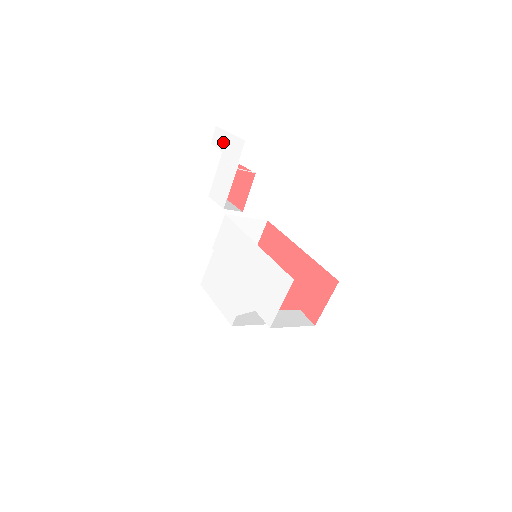
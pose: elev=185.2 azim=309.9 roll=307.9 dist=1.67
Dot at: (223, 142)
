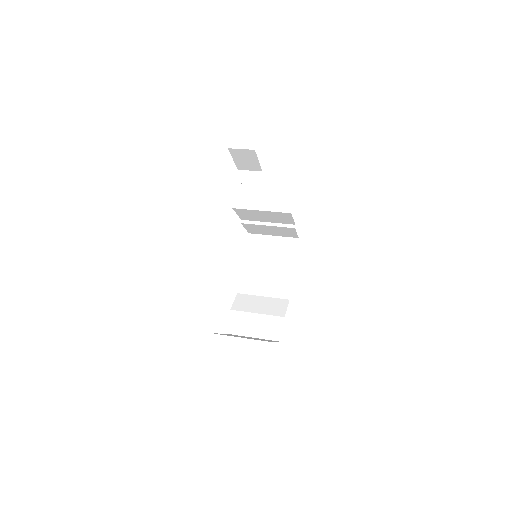
Dot at: occluded
